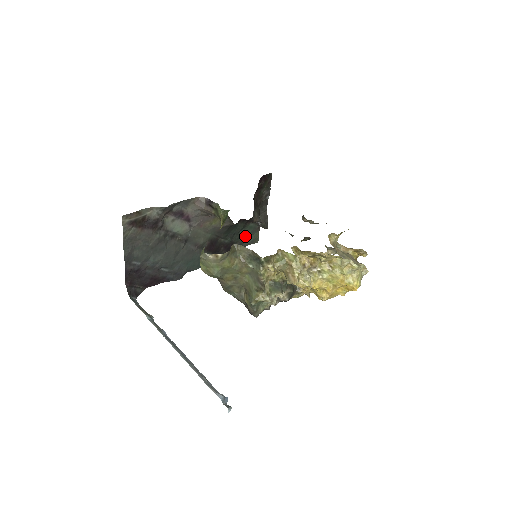
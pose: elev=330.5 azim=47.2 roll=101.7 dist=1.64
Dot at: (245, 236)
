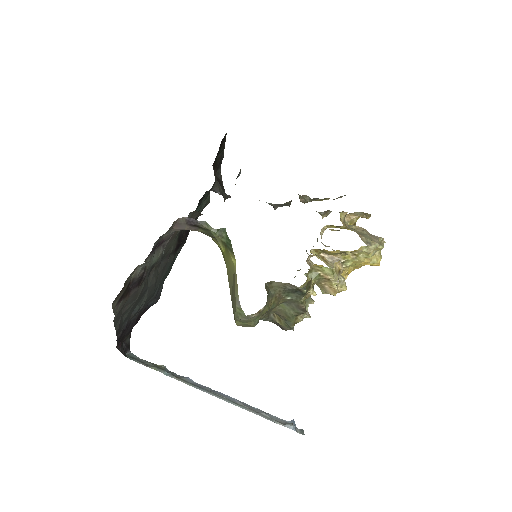
Dot at: occluded
